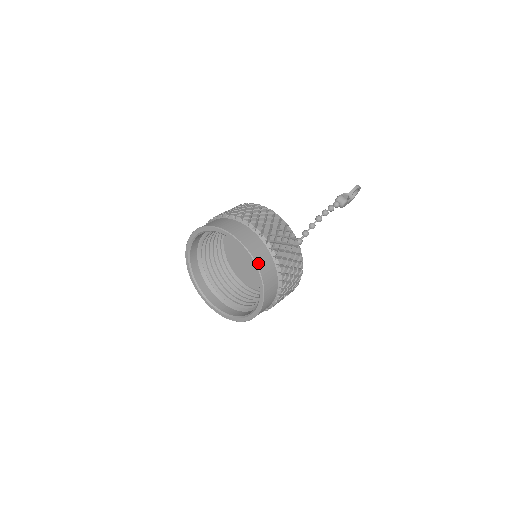
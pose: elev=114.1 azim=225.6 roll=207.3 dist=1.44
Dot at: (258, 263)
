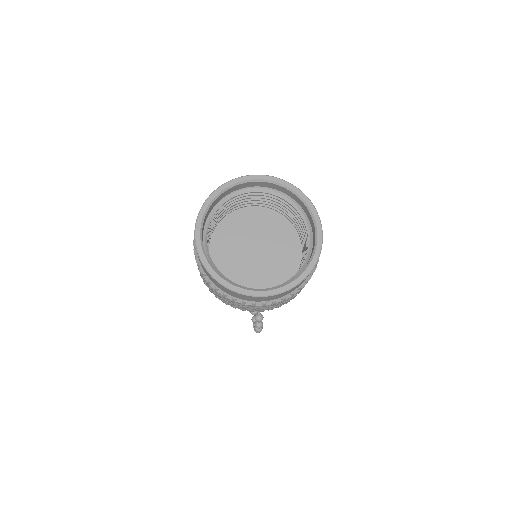
Dot at: (285, 182)
